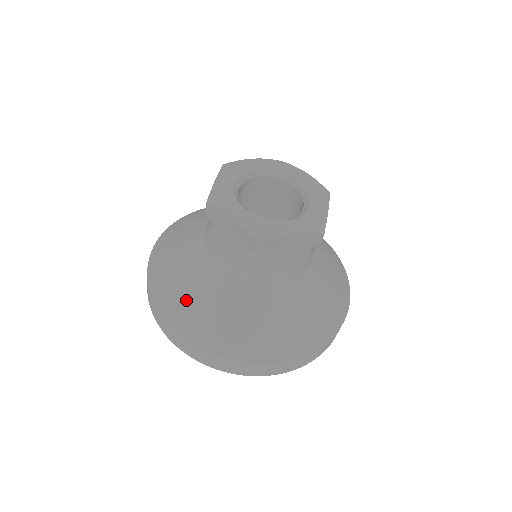
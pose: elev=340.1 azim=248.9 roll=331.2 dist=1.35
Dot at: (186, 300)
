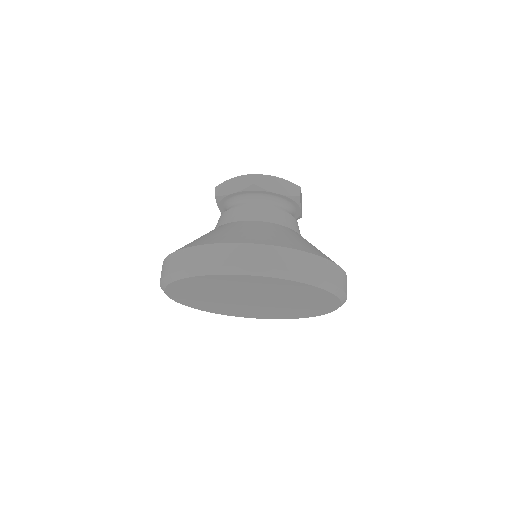
Dot at: occluded
